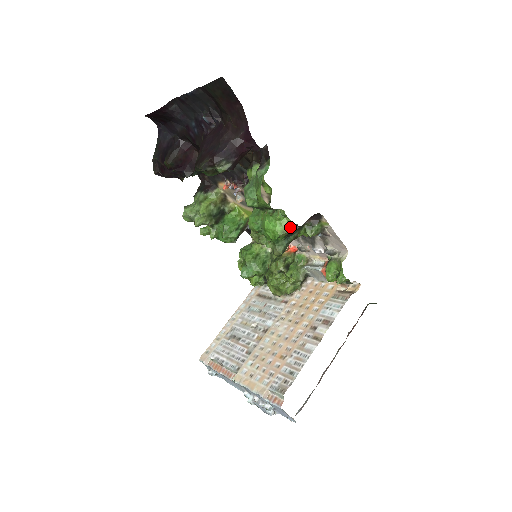
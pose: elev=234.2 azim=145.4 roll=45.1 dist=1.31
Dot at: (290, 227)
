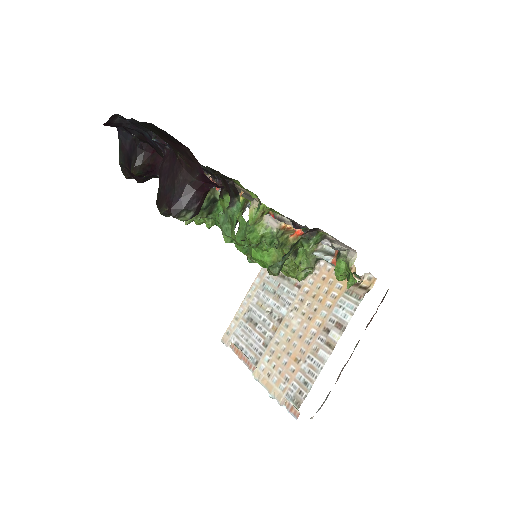
Dot at: (280, 257)
